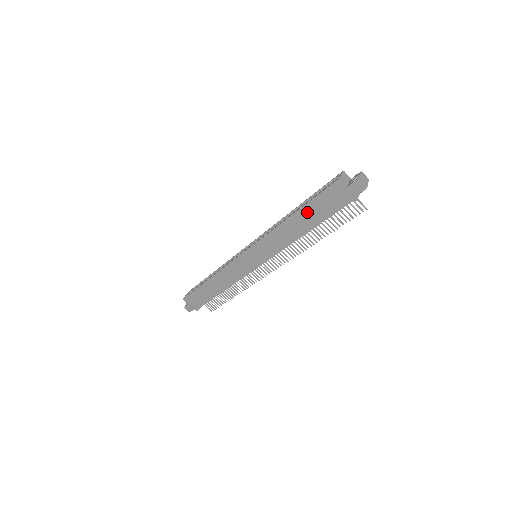
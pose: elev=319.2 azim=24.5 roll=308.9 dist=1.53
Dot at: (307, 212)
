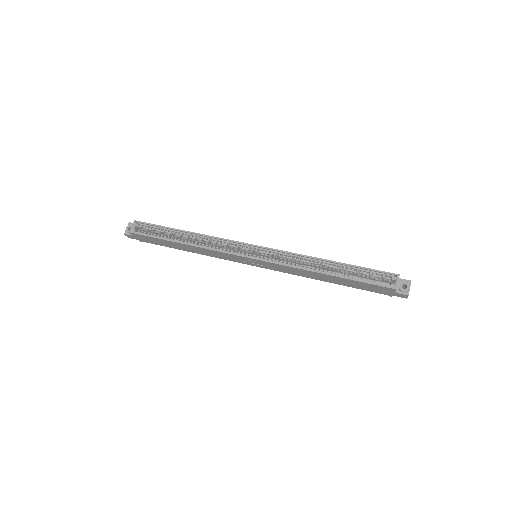
Dot at: (346, 281)
